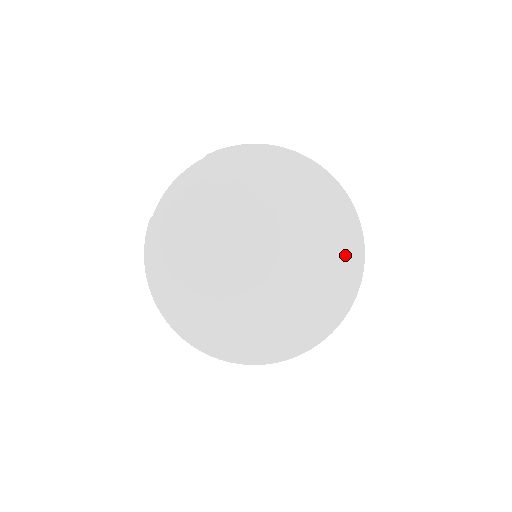
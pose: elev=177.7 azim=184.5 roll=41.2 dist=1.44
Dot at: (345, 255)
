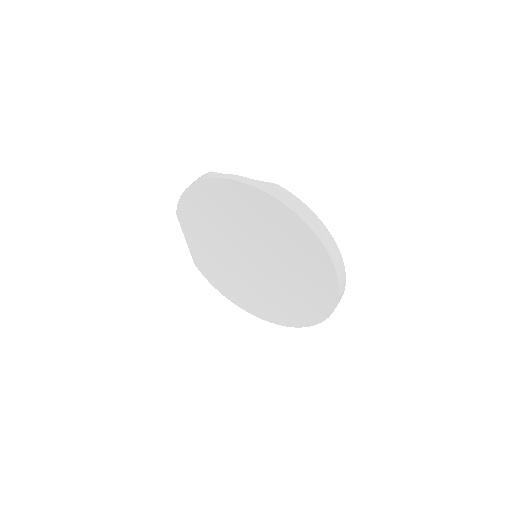
Dot at: (296, 233)
